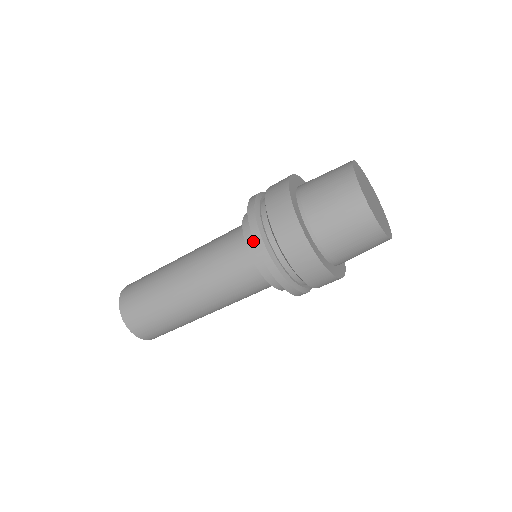
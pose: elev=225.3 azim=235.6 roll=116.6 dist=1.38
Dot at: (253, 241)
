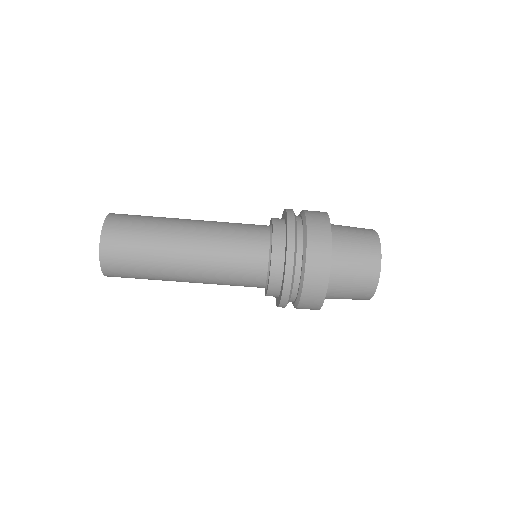
Dot at: (280, 238)
